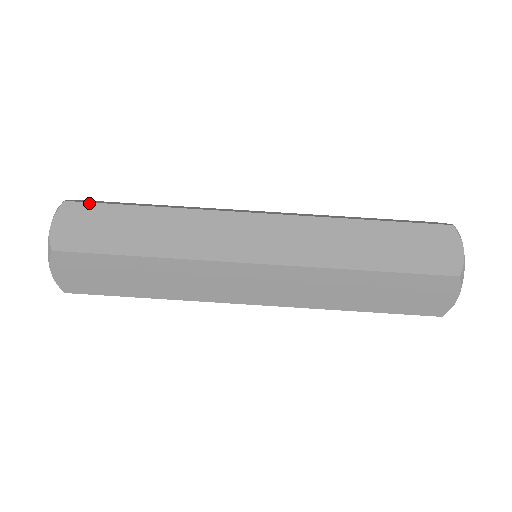
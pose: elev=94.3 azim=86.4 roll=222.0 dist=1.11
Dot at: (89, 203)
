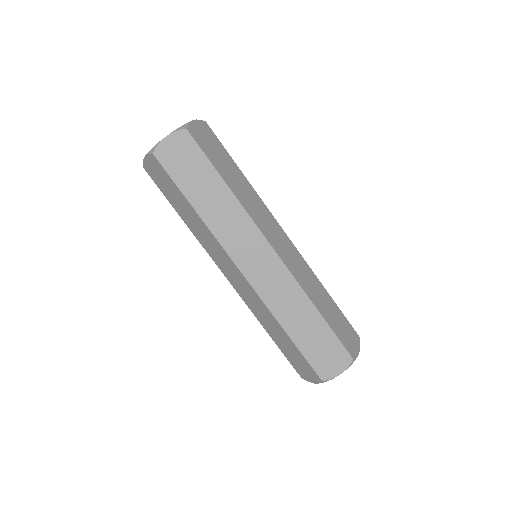
Dot at: (198, 145)
